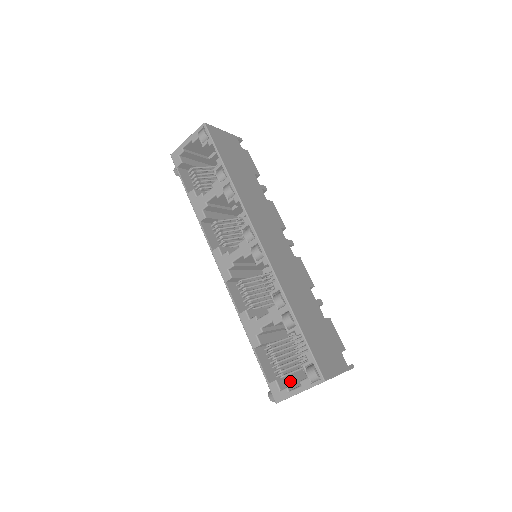
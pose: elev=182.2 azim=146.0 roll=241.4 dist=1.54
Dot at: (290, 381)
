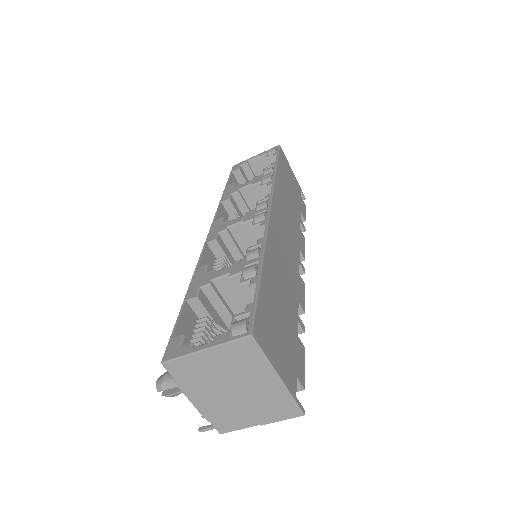
Dot at: occluded
